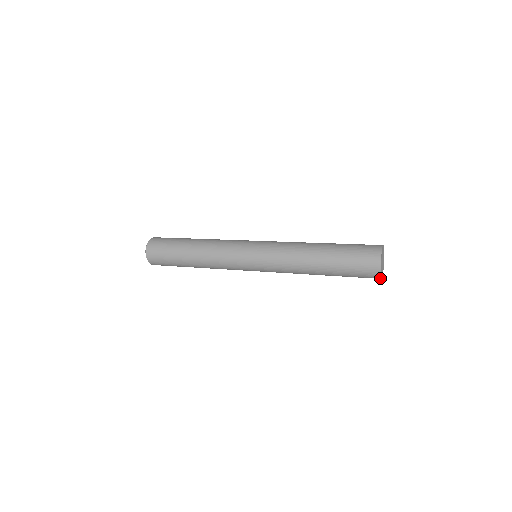
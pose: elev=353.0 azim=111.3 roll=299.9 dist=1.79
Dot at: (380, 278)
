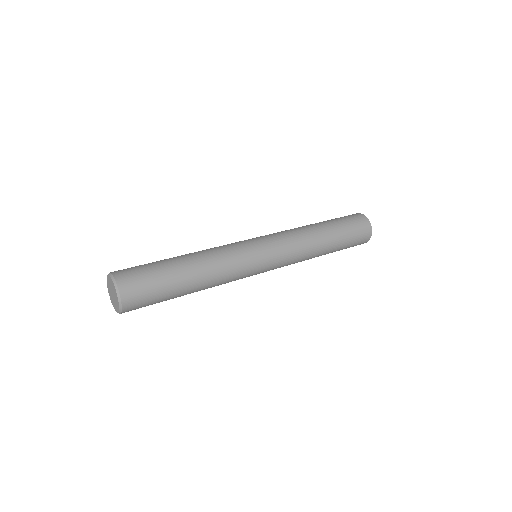
Dot at: (369, 239)
